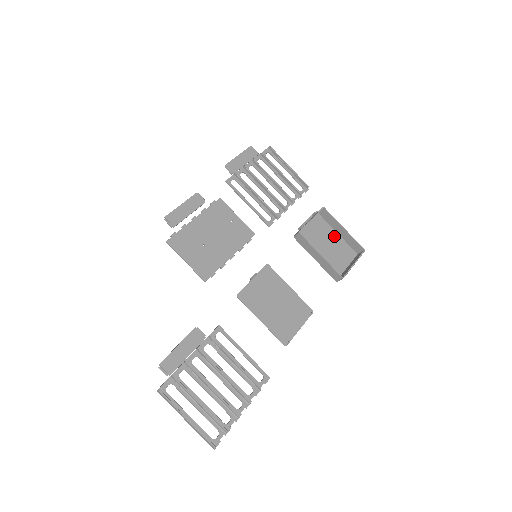
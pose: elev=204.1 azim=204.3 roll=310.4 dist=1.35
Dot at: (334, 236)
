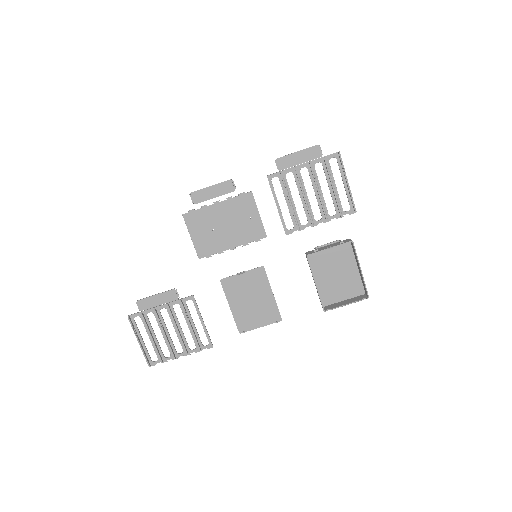
Dot at: (352, 268)
